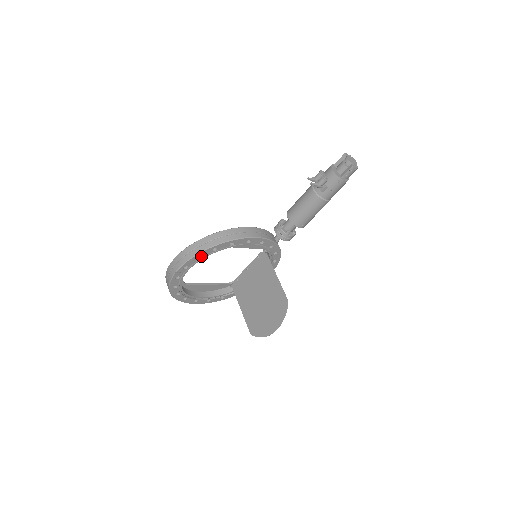
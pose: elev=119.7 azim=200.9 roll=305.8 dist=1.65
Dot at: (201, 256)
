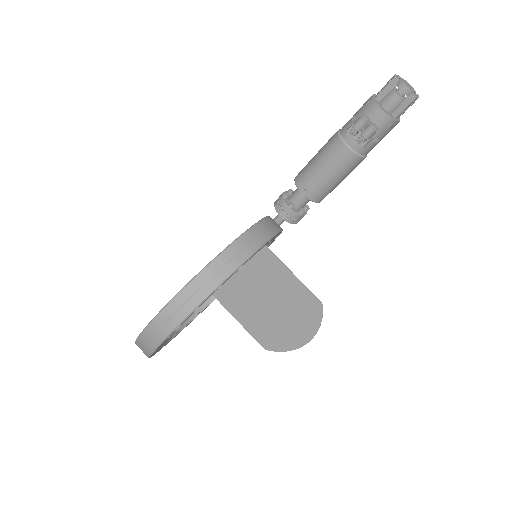
Dot at: (200, 305)
